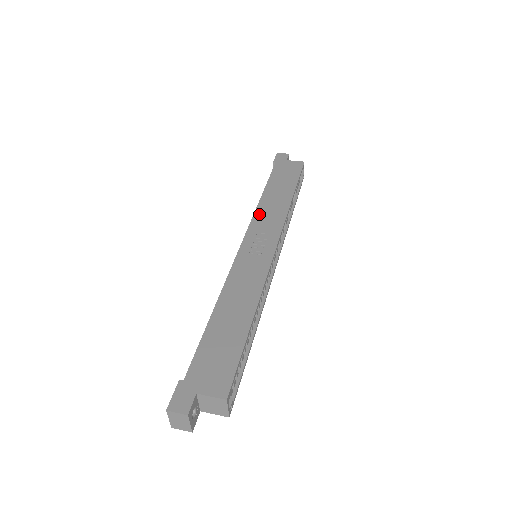
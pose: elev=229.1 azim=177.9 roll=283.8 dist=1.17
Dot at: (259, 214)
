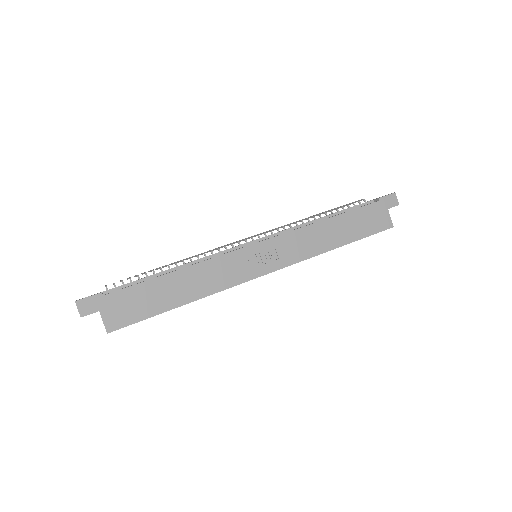
Dot at: (298, 234)
